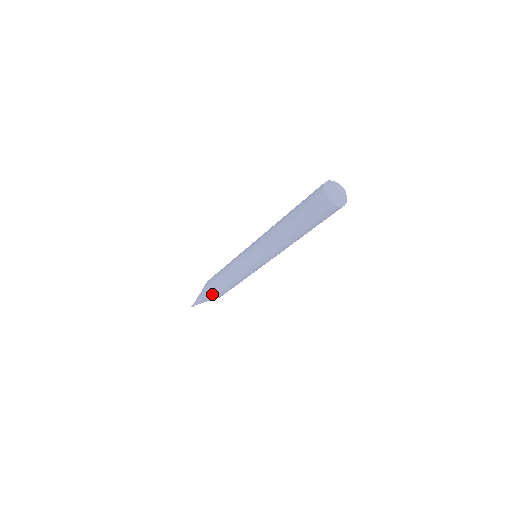
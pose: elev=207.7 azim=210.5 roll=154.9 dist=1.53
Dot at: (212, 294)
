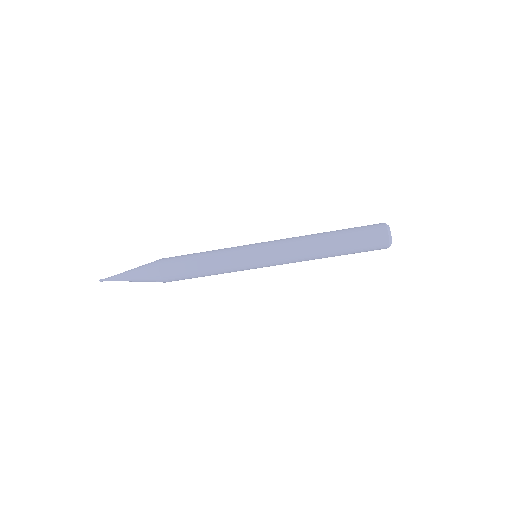
Dot at: (168, 280)
